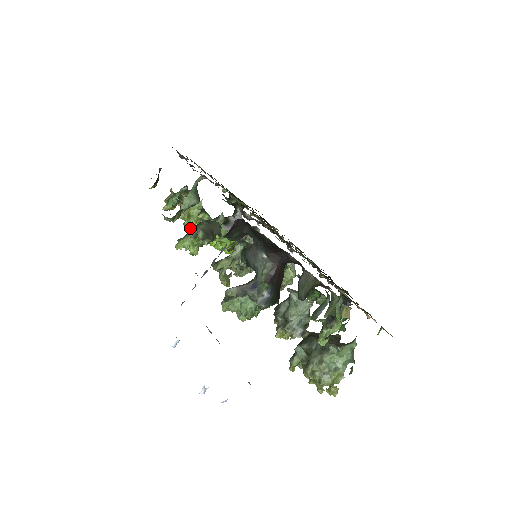
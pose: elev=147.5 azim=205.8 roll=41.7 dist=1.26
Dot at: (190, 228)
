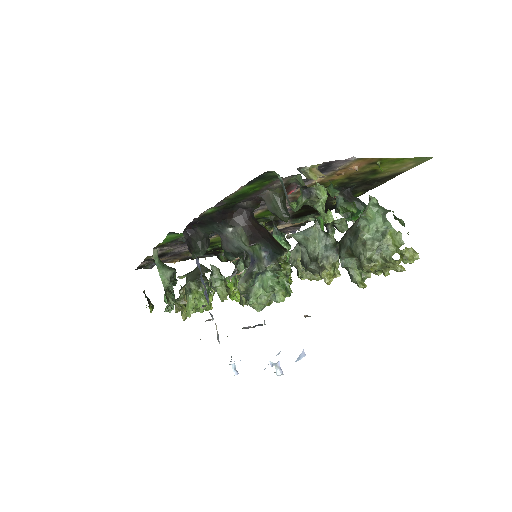
Dot at: occluded
